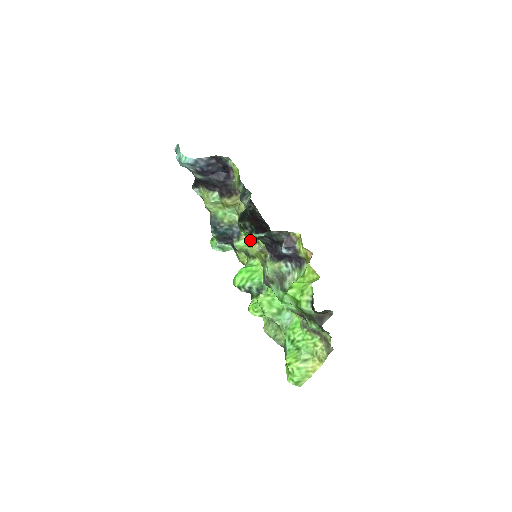
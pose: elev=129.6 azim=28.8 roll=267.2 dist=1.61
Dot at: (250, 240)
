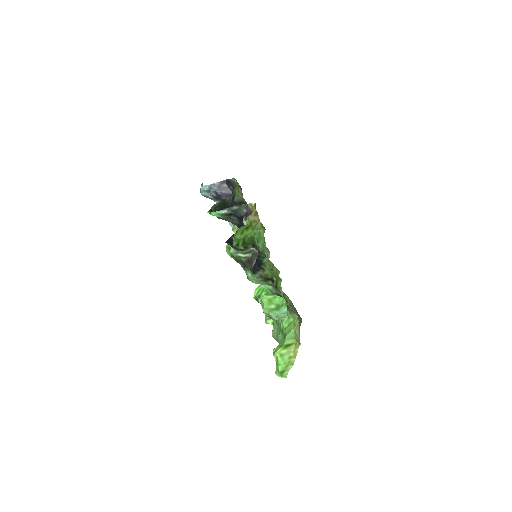
Dot at: occluded
